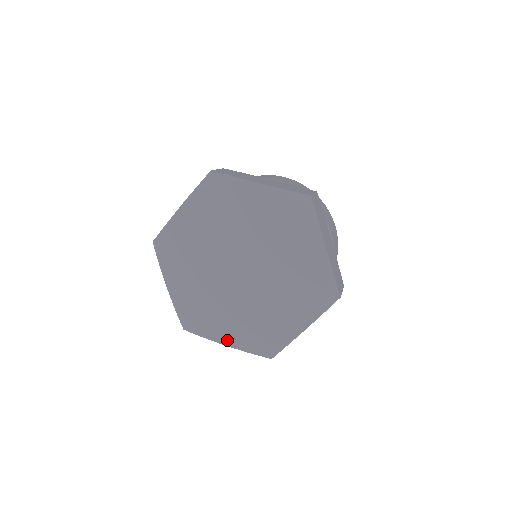
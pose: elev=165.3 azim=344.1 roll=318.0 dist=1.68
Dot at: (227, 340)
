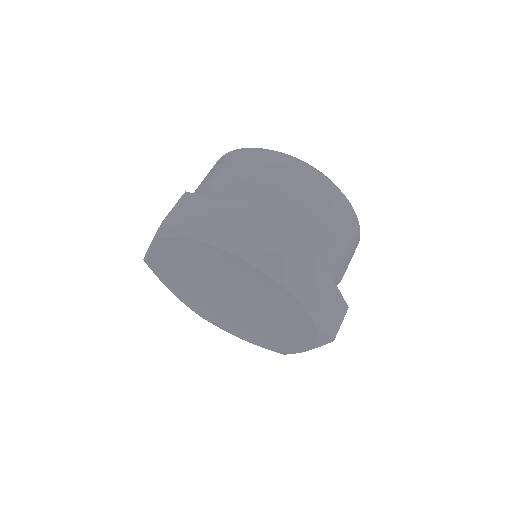
Dot at: (177, 294)
